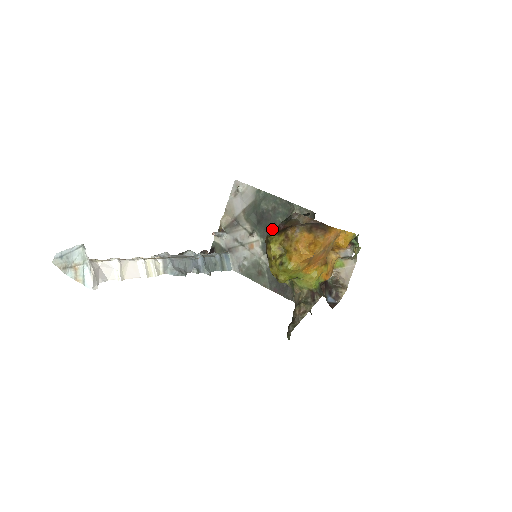
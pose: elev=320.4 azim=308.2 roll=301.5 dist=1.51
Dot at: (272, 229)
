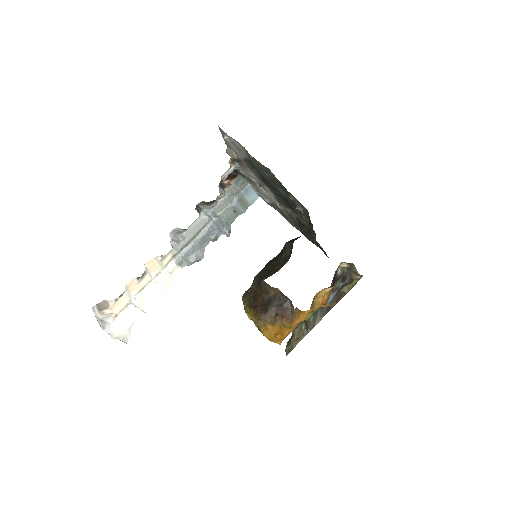
Dot at: (278, 192)
